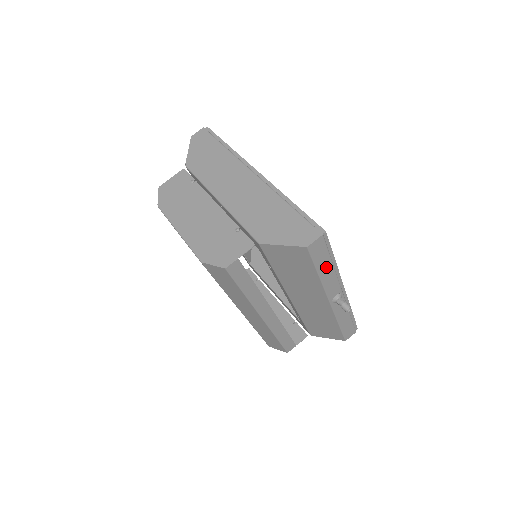
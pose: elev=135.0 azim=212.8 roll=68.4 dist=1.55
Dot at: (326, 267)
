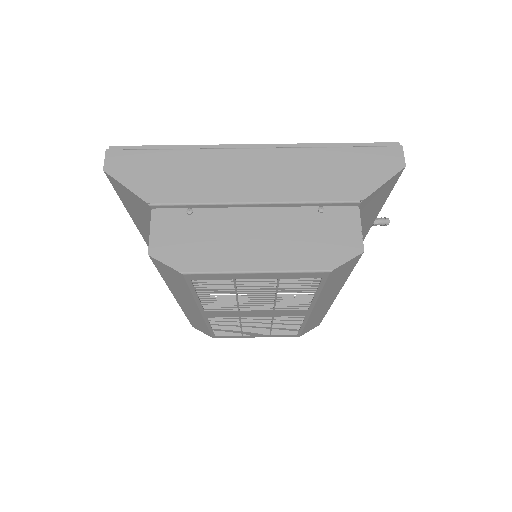
Dot at: occluded
